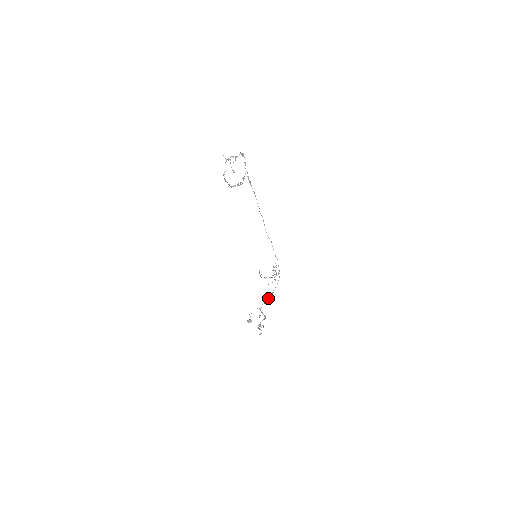
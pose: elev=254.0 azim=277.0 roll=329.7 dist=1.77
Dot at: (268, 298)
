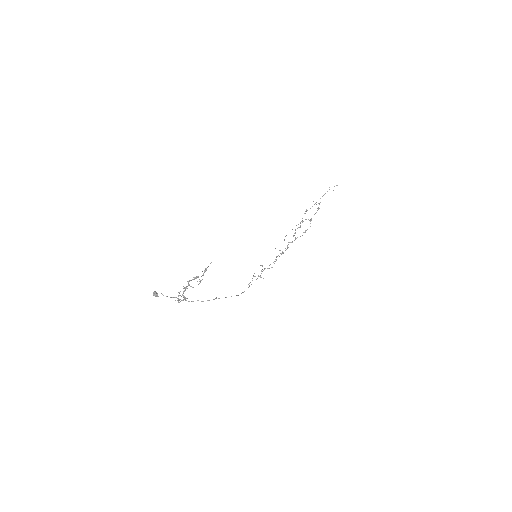
Dot at: occluded
